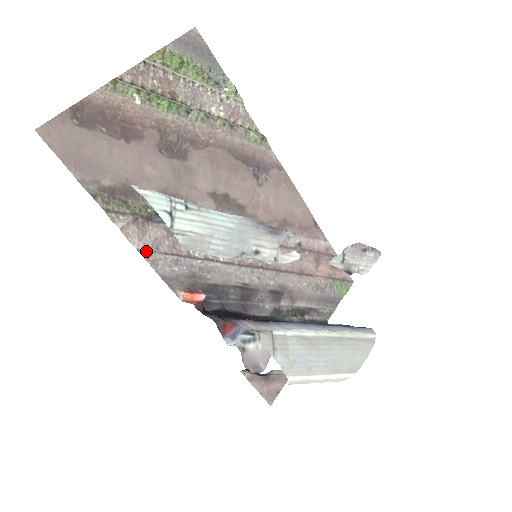
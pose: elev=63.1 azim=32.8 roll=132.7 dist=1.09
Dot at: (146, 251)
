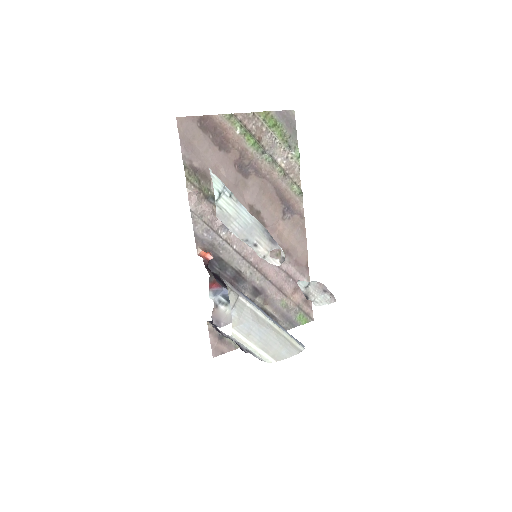
Dot at: (195, 214)
